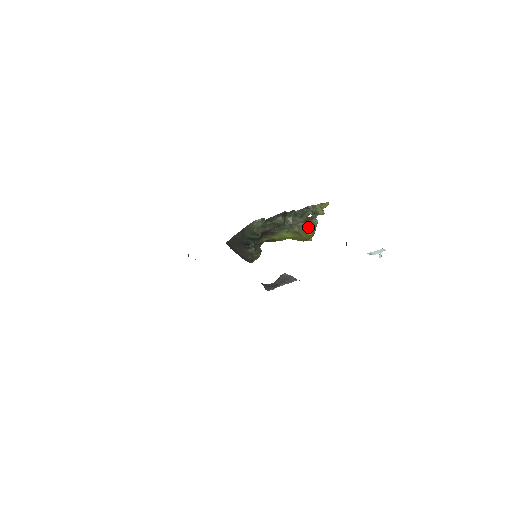
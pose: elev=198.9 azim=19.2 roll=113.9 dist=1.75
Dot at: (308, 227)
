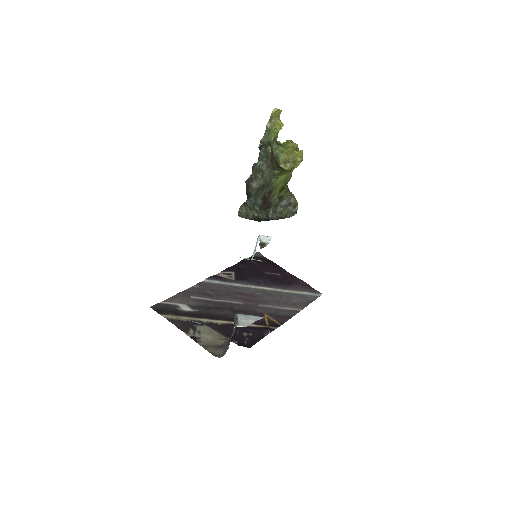
Dot at: (277, 165)
